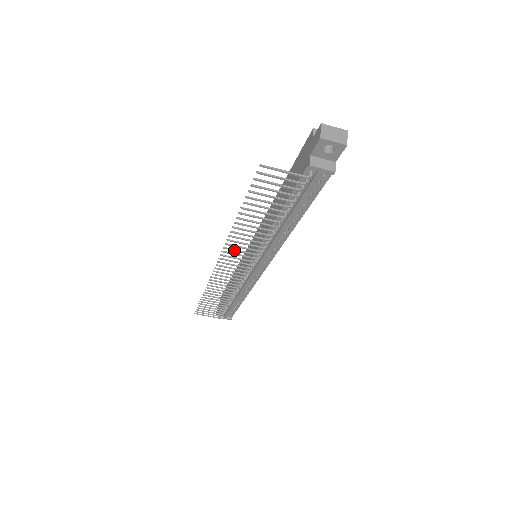
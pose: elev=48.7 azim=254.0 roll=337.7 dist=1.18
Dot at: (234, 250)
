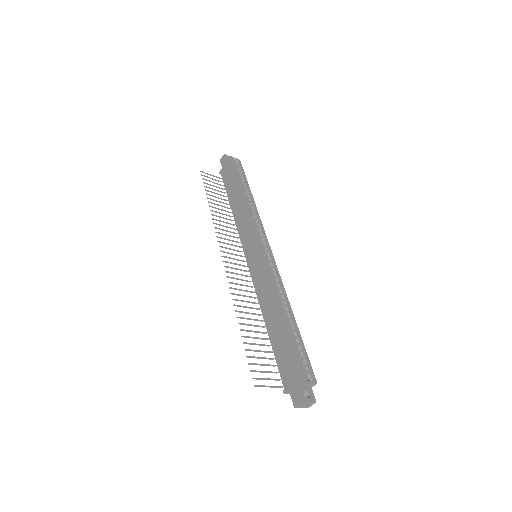
Dot at: (235, 284)
